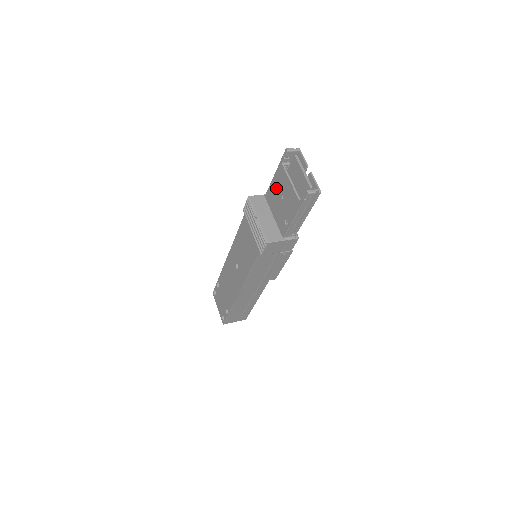
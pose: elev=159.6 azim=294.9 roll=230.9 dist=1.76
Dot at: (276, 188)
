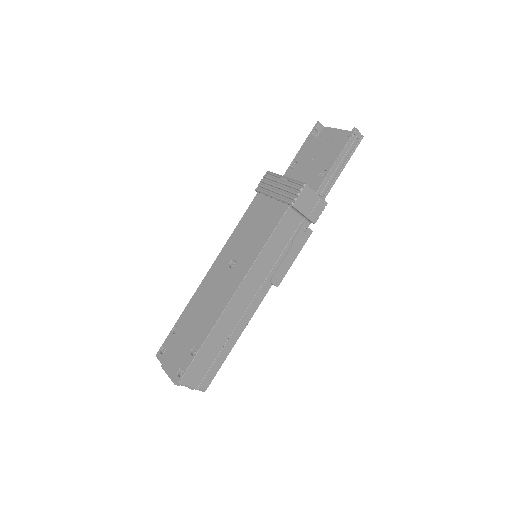
Dot at: (302, 159)
